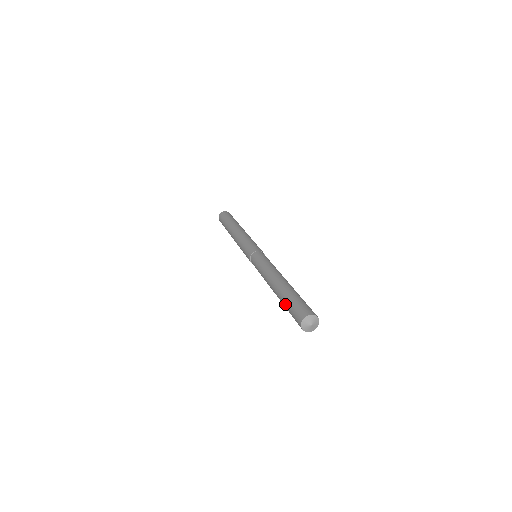
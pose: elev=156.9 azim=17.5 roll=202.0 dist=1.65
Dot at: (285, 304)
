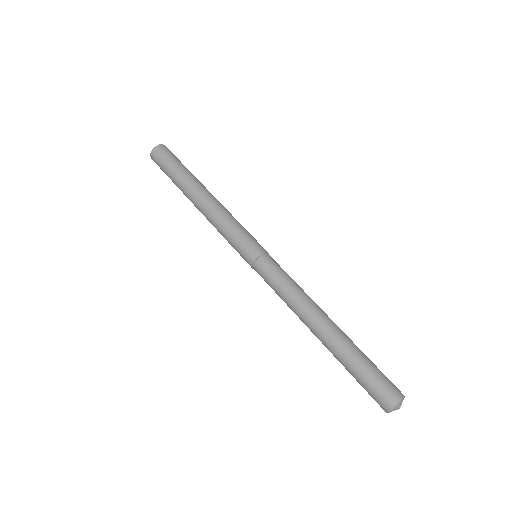
Dot at: (349, 371)
